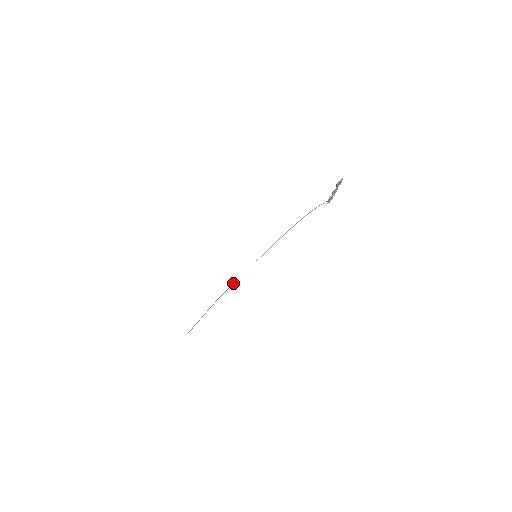
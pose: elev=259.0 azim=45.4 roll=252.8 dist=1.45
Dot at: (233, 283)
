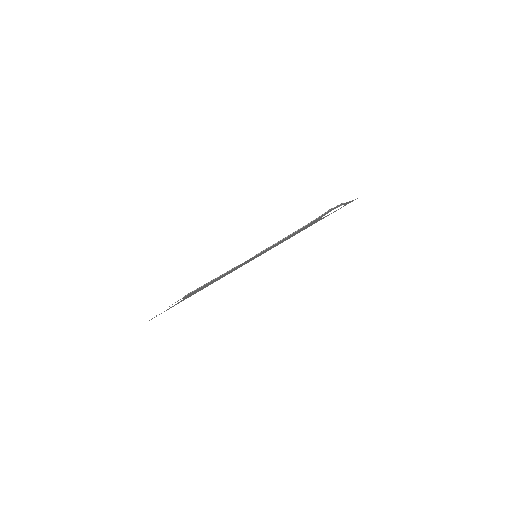
Dot at: (232, 269)
